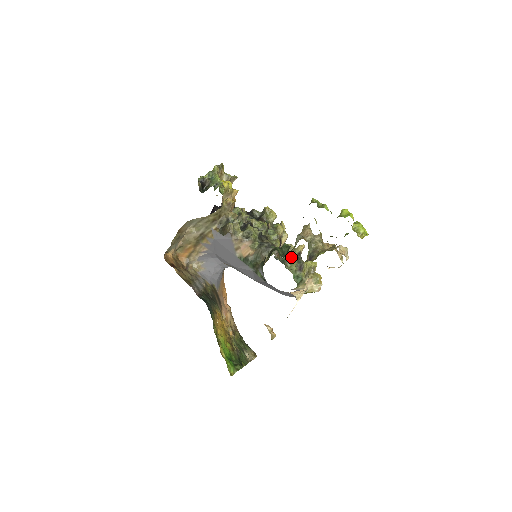
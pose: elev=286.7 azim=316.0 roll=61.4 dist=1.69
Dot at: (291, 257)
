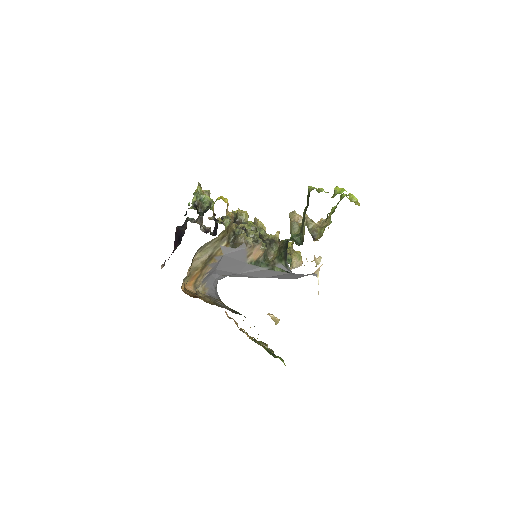
Dot at: occluded
